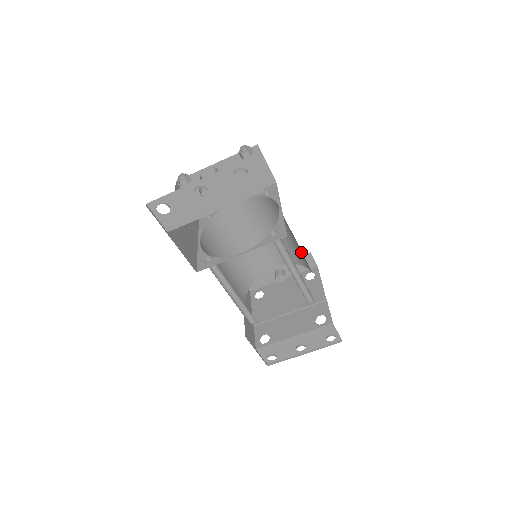
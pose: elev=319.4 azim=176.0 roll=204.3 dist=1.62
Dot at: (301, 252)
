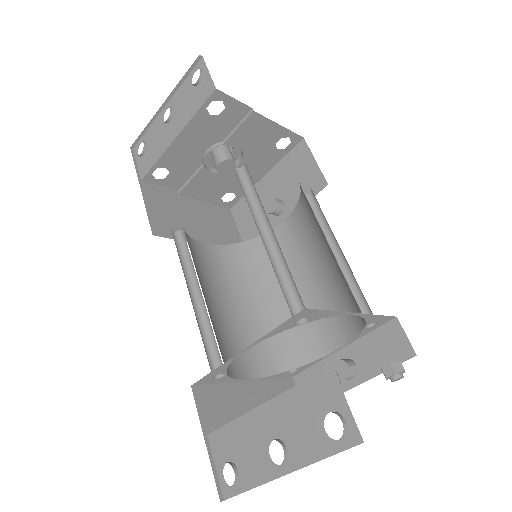
Dot at: occluded
